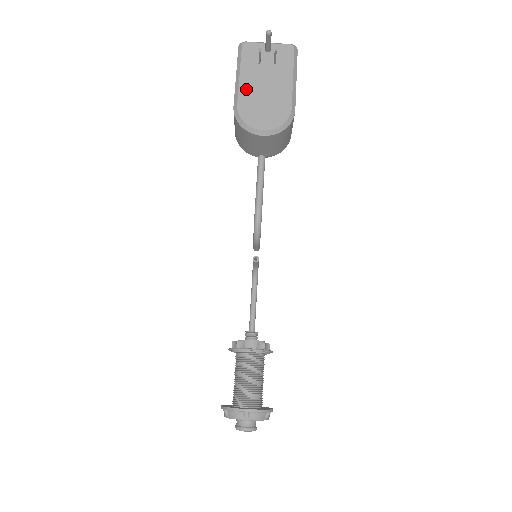
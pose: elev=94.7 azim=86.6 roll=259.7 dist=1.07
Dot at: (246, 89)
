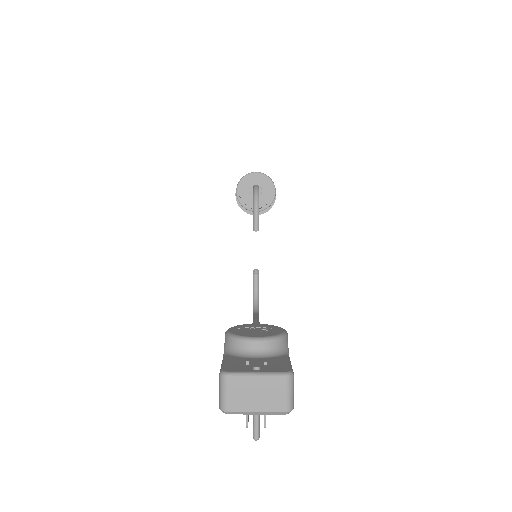
Dot at: occluded
